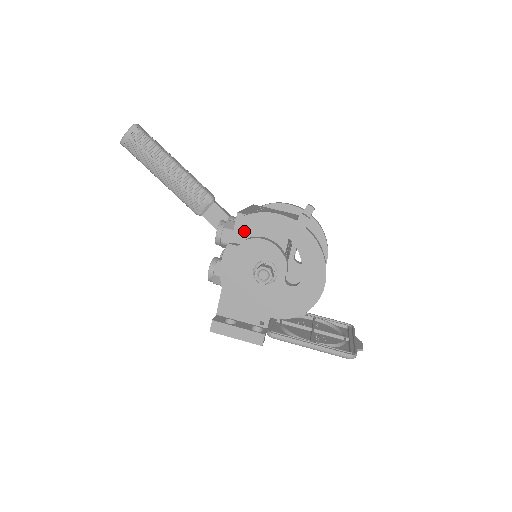
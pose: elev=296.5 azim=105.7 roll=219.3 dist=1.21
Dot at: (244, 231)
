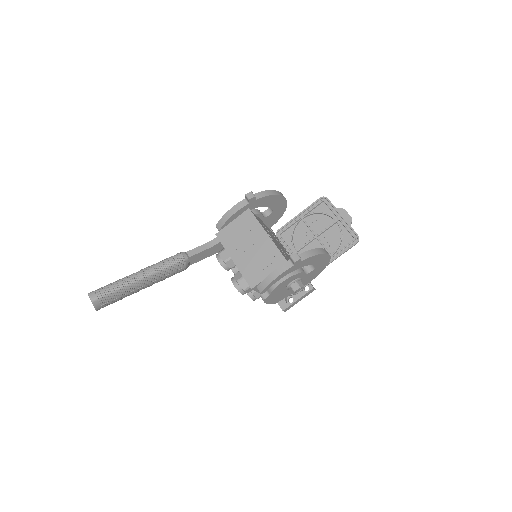
Dot at: occluded
